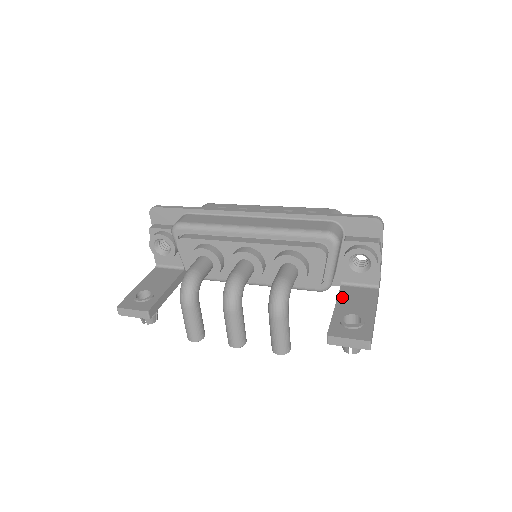
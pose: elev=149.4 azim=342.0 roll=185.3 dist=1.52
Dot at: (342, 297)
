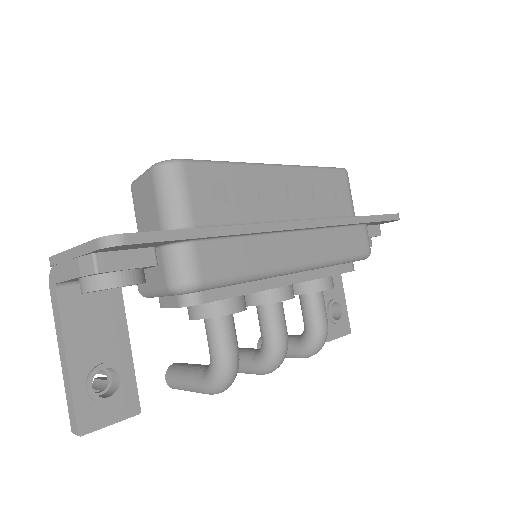
Dot at: occluded
